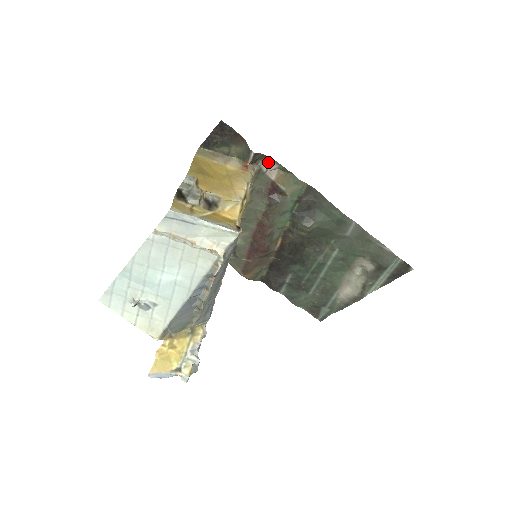
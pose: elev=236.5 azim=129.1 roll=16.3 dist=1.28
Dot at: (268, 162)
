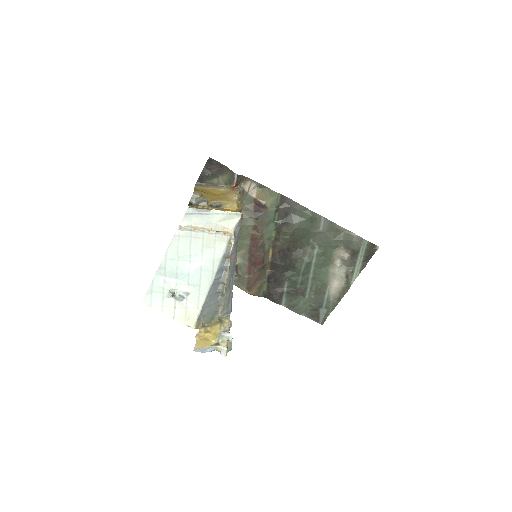
Dot at: (248, 183)
